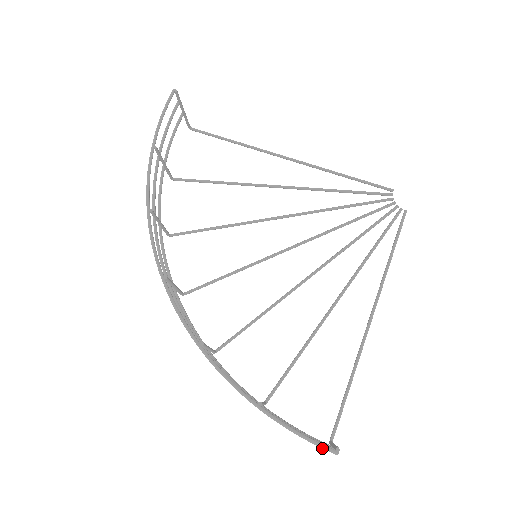
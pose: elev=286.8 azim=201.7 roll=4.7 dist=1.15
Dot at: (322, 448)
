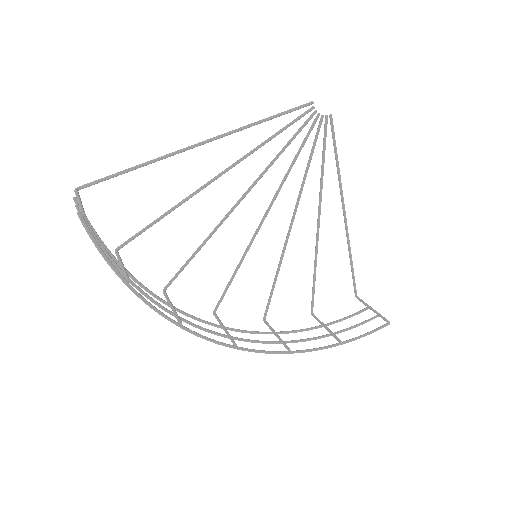
Dot at: occluded
